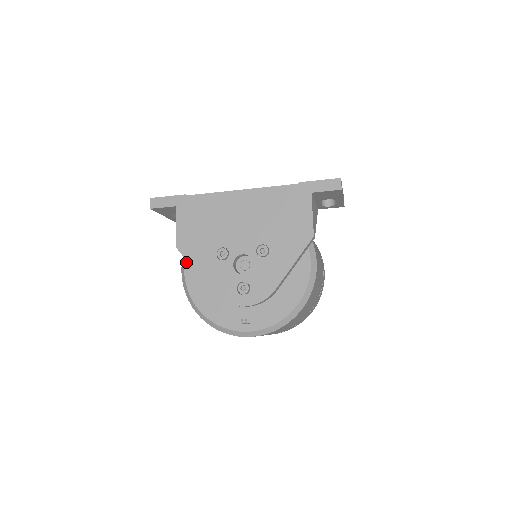
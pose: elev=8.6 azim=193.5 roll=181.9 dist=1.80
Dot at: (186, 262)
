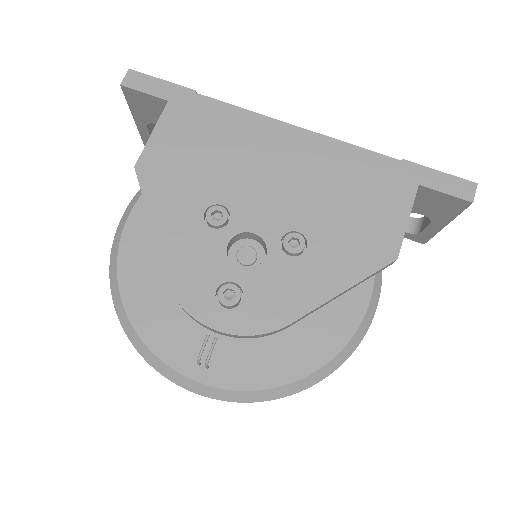
Dot at: (139, 203)
